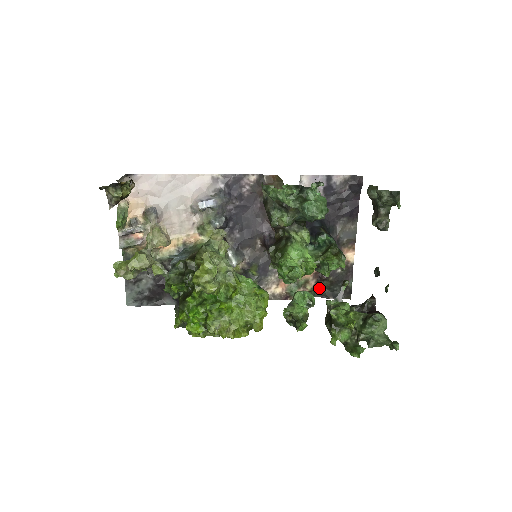
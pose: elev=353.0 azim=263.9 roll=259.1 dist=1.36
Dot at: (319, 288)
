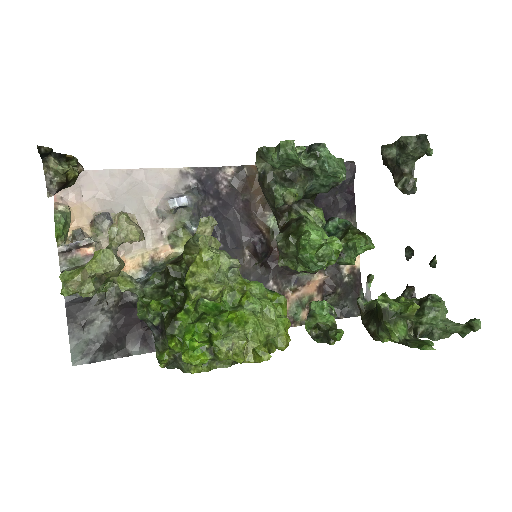
Dot at: occluded
